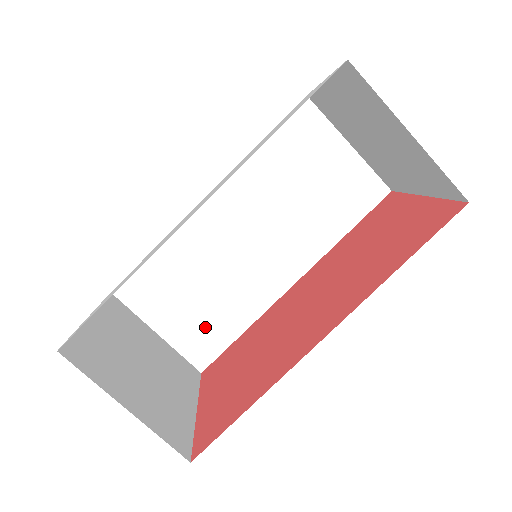
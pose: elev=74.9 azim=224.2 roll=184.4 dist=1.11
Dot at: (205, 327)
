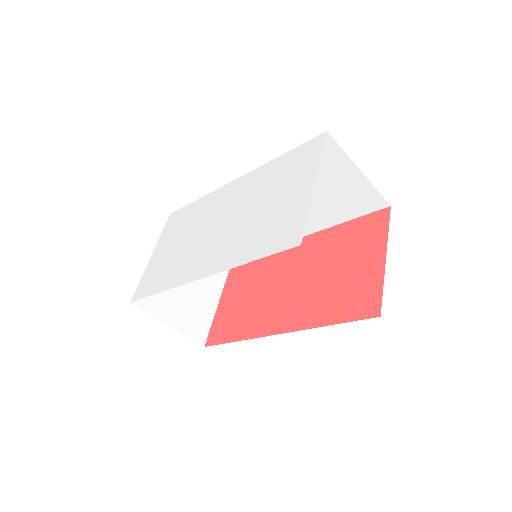
Dot at: occluded
